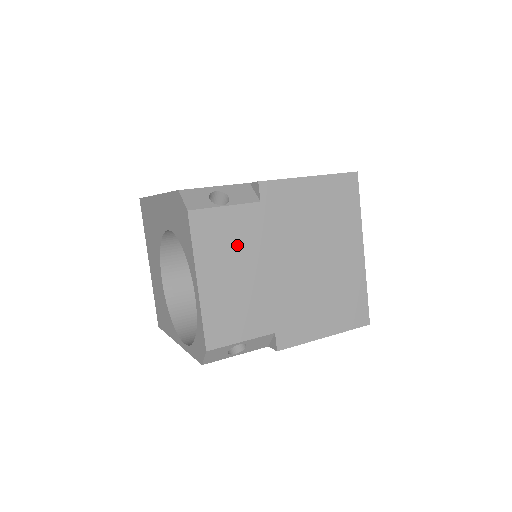
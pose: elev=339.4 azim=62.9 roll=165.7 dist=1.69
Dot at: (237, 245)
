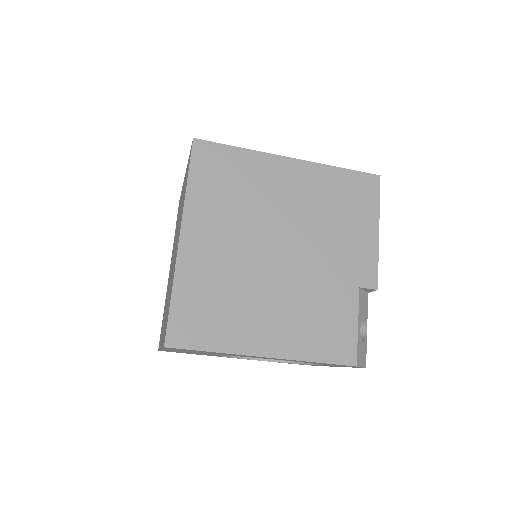
Dot at: occluded
